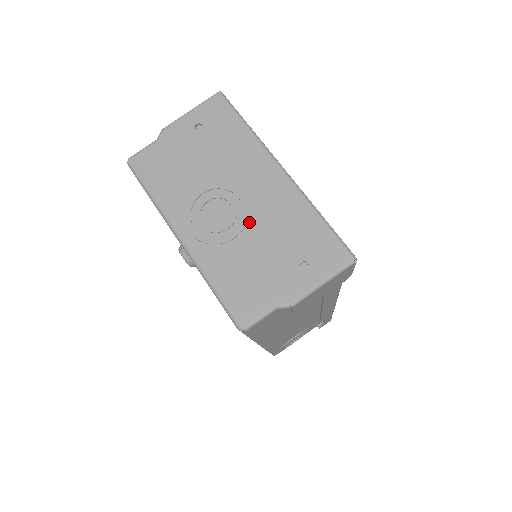
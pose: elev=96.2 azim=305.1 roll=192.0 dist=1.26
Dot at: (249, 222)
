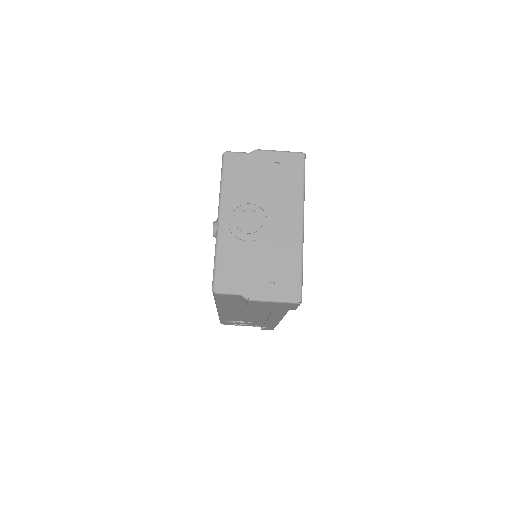
Dot at: (262, 239)
